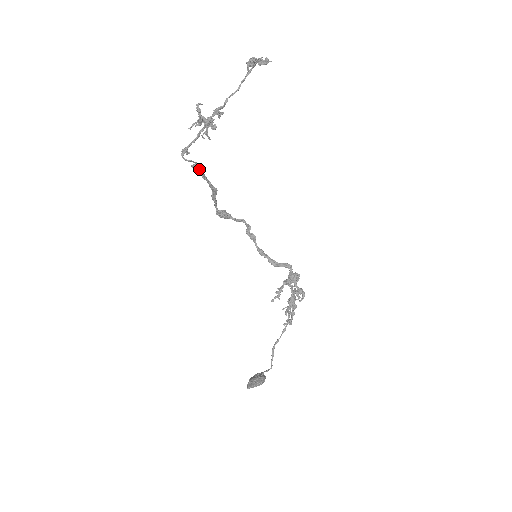
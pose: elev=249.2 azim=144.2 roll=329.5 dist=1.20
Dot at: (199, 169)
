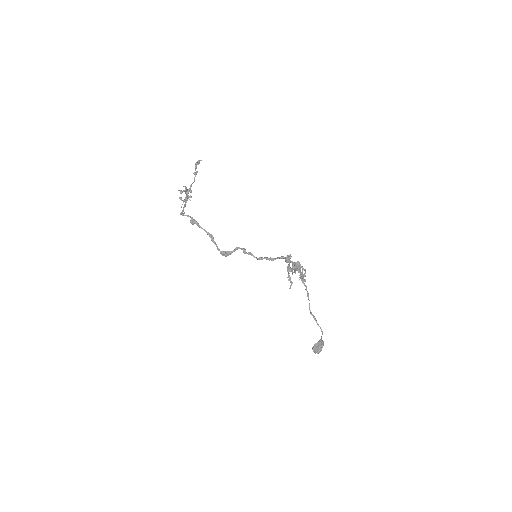
Dot at: (195, 222)
